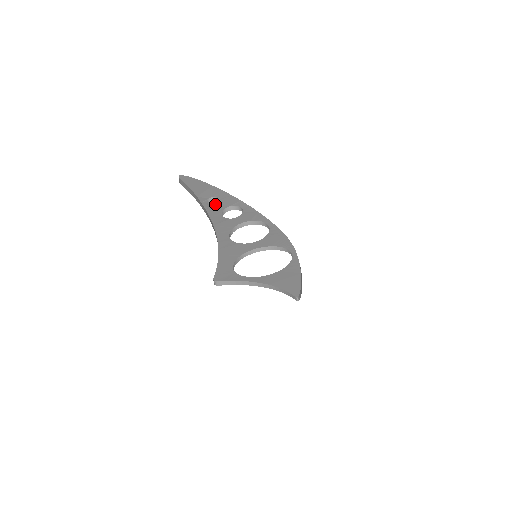
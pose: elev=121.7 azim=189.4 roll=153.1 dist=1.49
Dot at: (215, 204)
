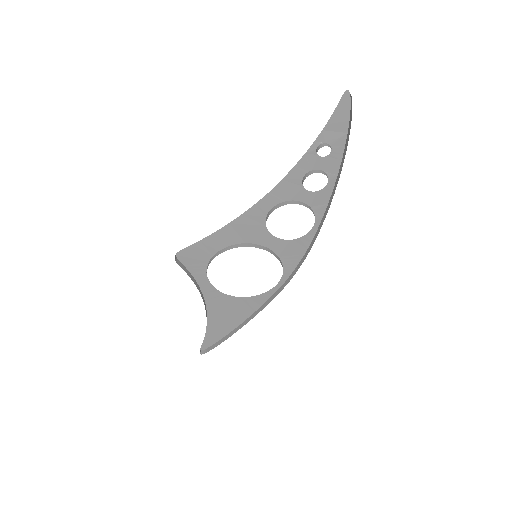
Dot at: (319, 156)
